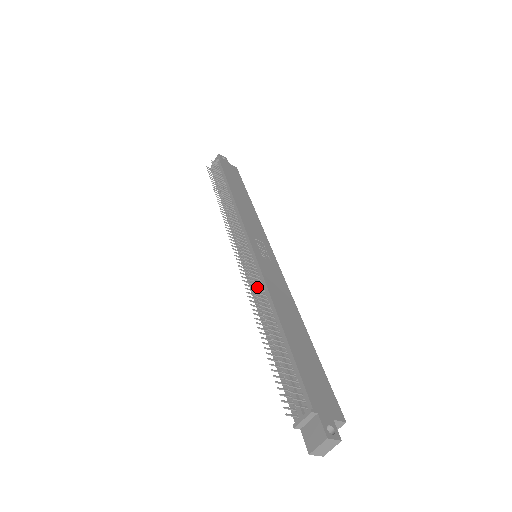
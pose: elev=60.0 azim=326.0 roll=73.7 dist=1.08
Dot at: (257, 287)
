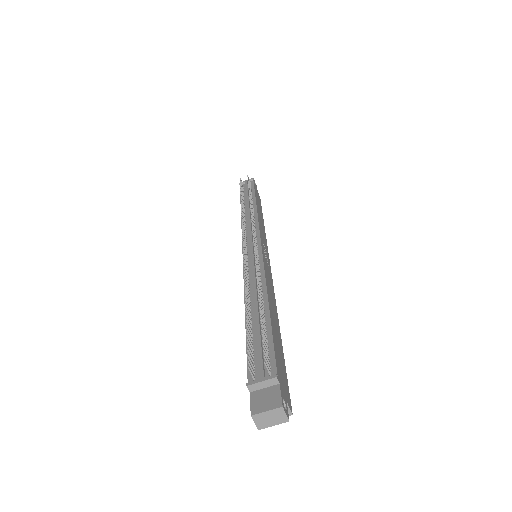
Dot at: (254, 271)
